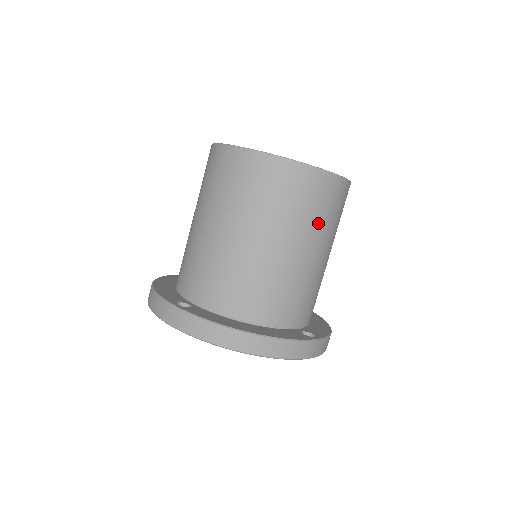
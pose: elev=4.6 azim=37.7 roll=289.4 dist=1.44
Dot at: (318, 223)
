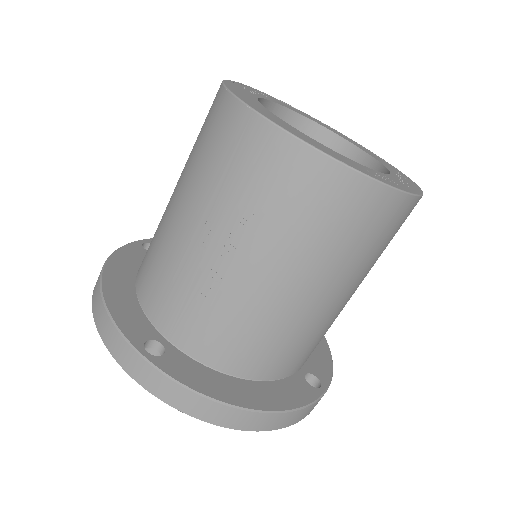
Dot at: (370, 260)
